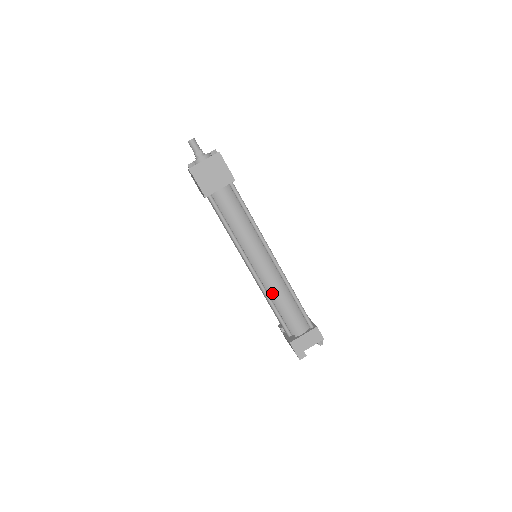
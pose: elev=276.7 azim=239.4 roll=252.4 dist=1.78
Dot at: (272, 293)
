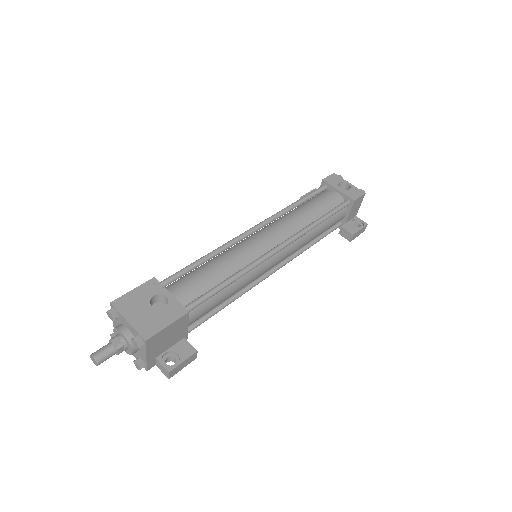
Dot at: (301, 248)
